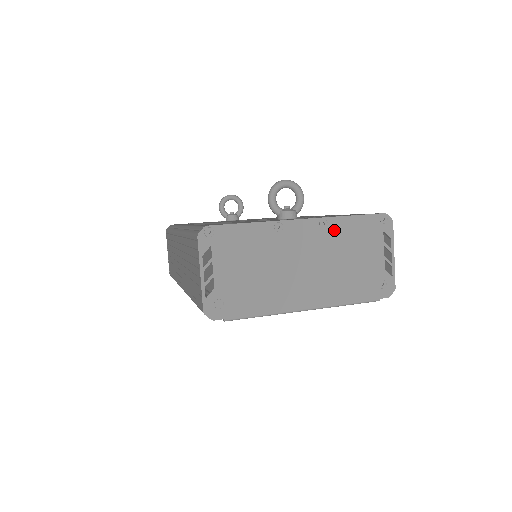
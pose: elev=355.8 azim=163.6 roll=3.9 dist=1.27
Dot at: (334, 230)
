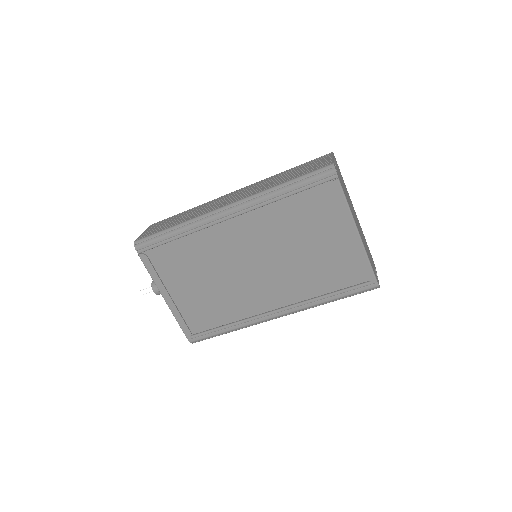
Dot at: (362, 232)
